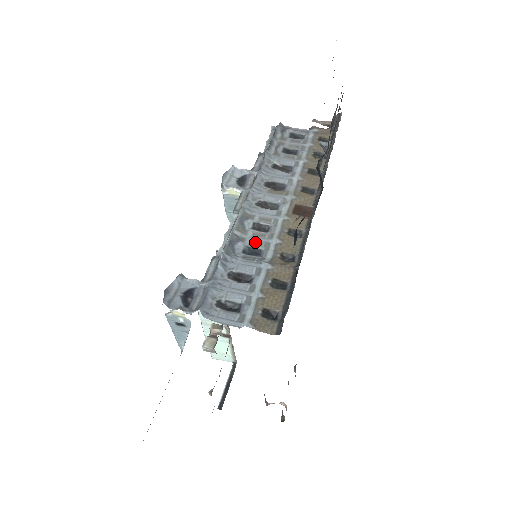
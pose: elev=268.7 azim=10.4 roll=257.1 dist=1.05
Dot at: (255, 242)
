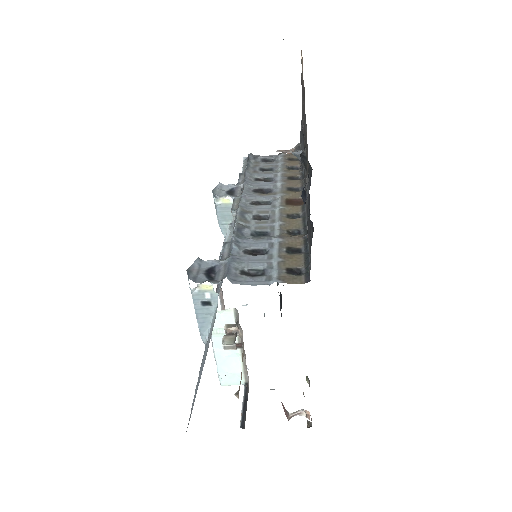
Dot at: (260, 227)
